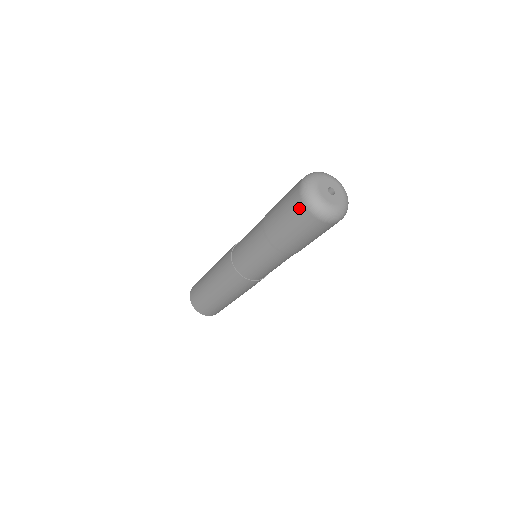
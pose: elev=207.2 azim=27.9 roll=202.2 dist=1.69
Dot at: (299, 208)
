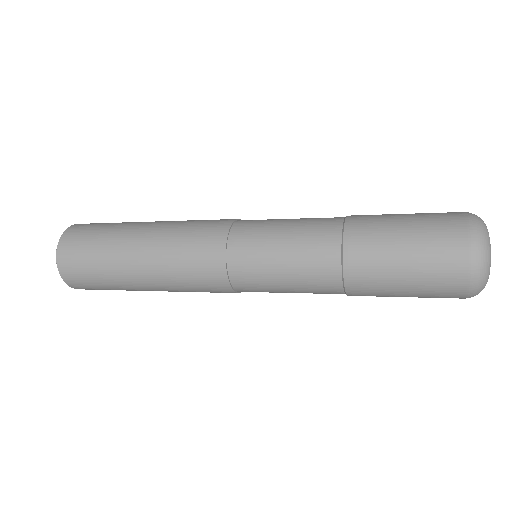
Dot at: (454, 290)
